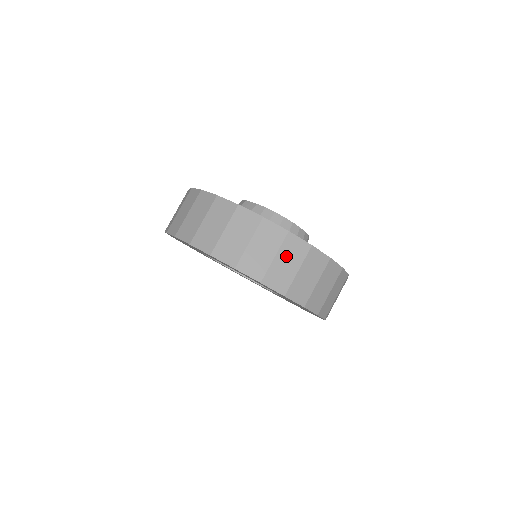
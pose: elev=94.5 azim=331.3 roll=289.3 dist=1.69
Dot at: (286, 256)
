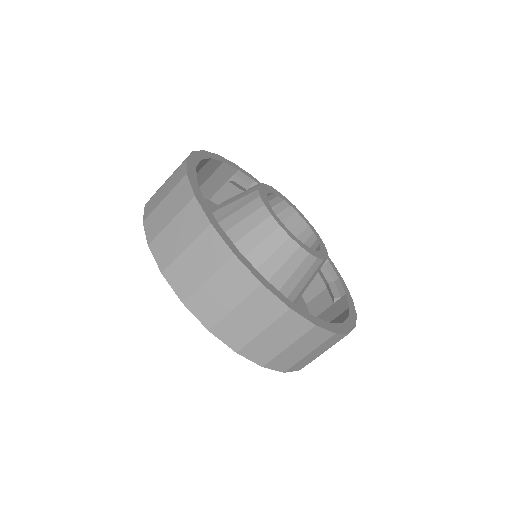
Dot at: (199, 254)
